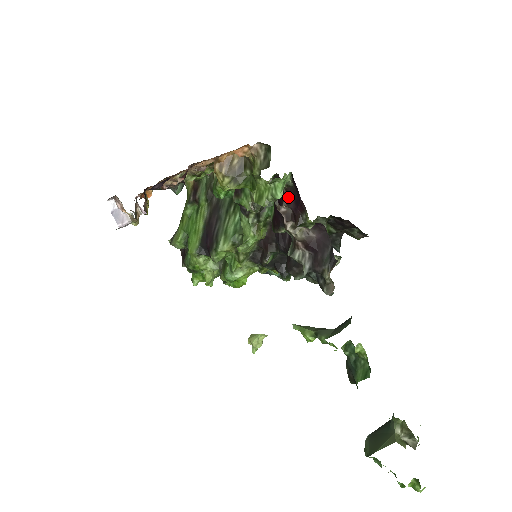
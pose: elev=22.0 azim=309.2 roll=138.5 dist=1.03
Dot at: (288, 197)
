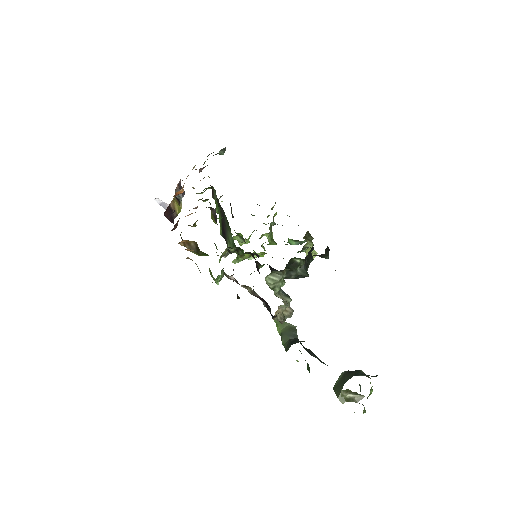
Dot at: (232, 275)
